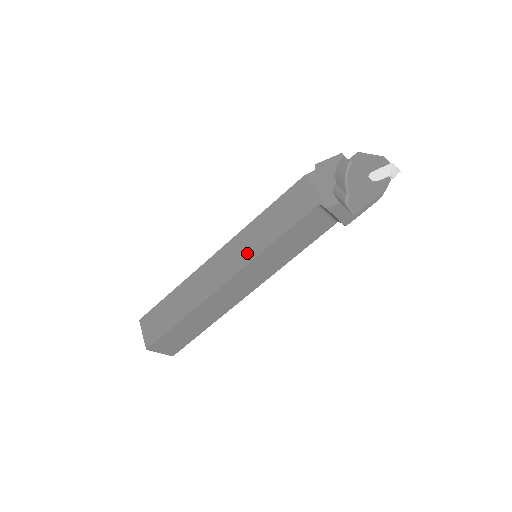
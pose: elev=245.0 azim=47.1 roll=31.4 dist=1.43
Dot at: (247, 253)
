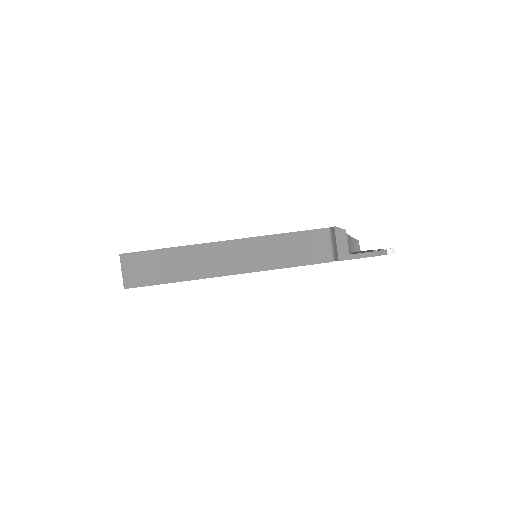
Dot at: occluded
